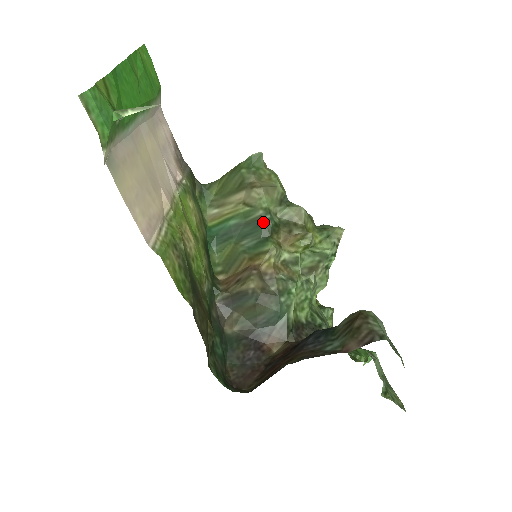
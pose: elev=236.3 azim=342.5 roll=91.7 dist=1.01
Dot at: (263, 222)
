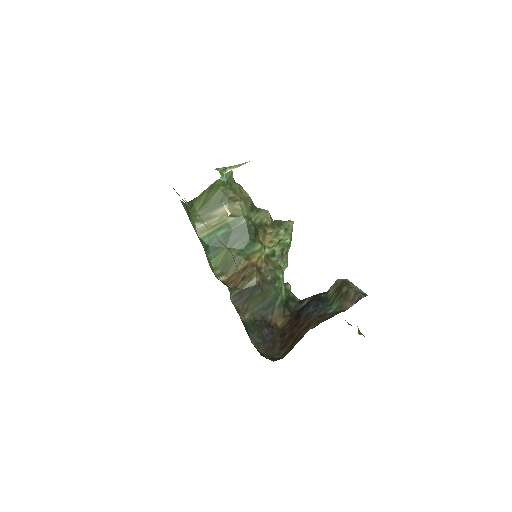
Dot at: (248, 228)
